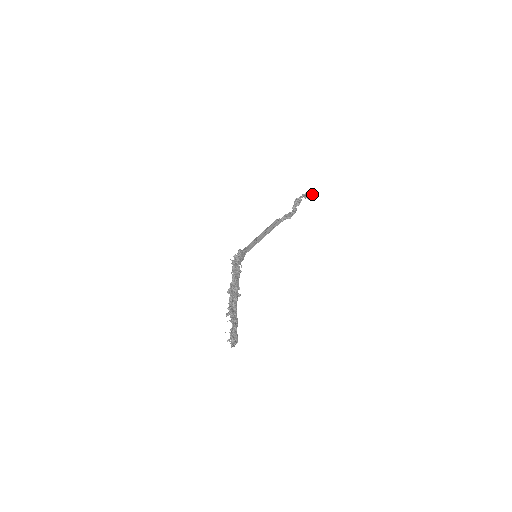
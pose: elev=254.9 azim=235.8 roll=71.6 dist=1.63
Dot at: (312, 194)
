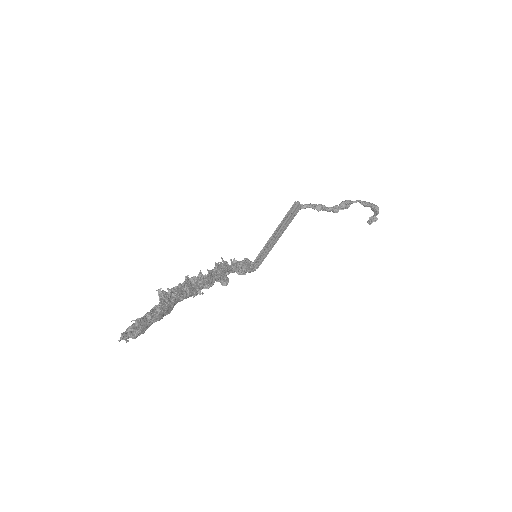
Dot at: (374, 207)
